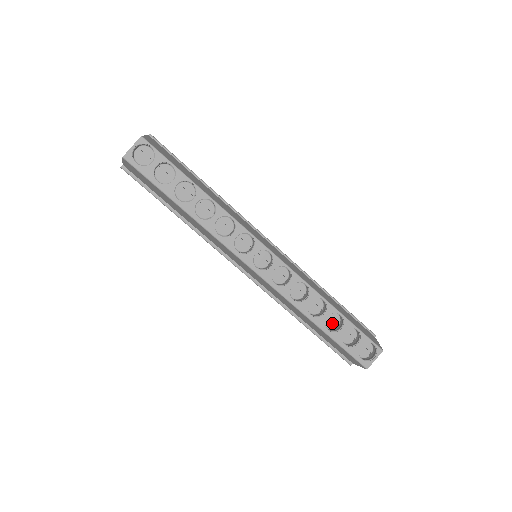
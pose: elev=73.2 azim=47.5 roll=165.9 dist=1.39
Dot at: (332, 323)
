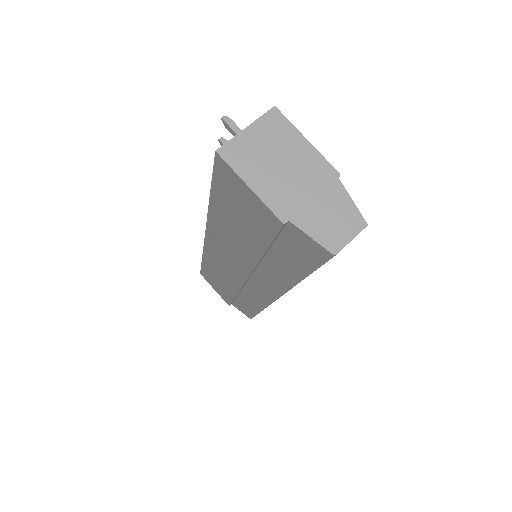
Dot at: occluded
